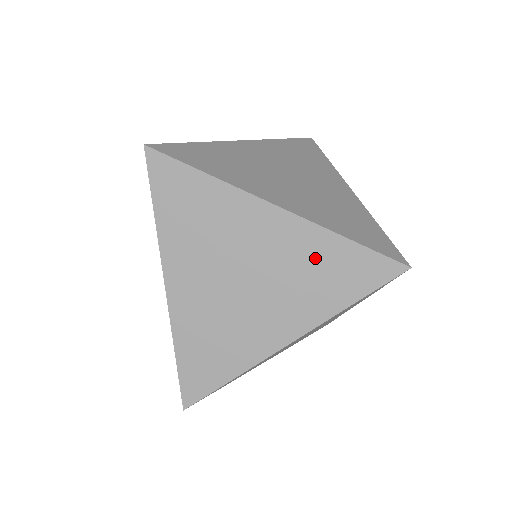
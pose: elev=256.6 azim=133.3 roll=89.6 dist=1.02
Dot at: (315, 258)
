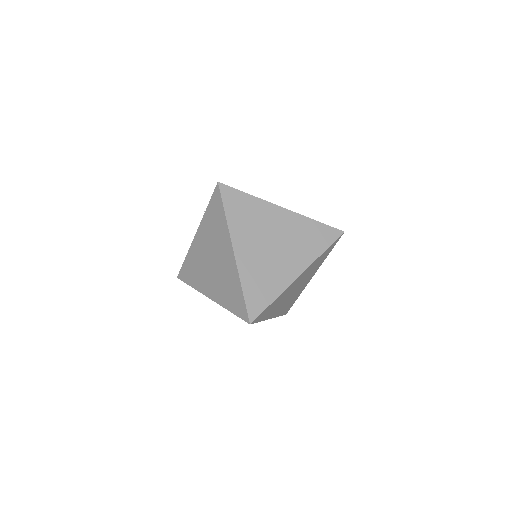
Dot at: (304, 231)
